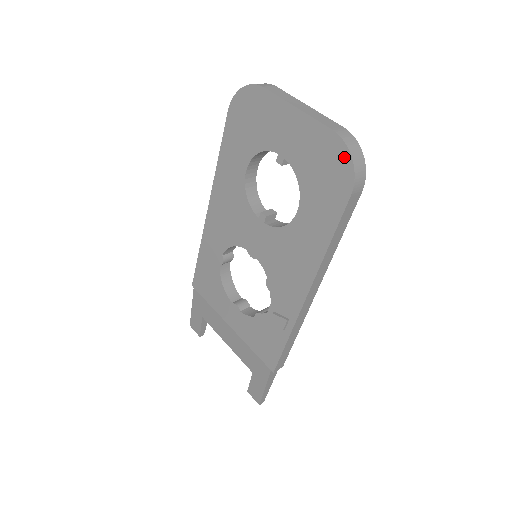
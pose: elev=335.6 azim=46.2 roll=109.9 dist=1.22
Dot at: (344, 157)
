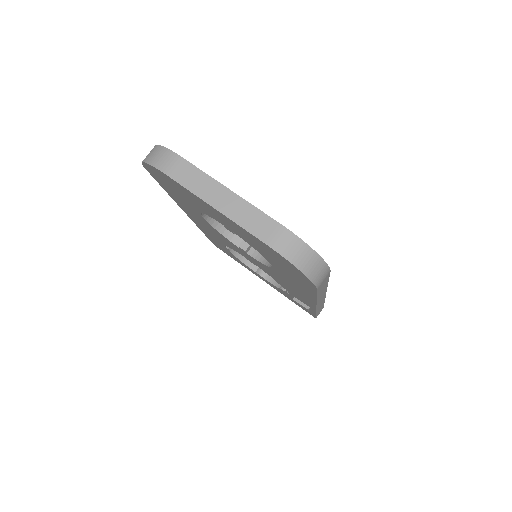
Dot at: (293, 267)
